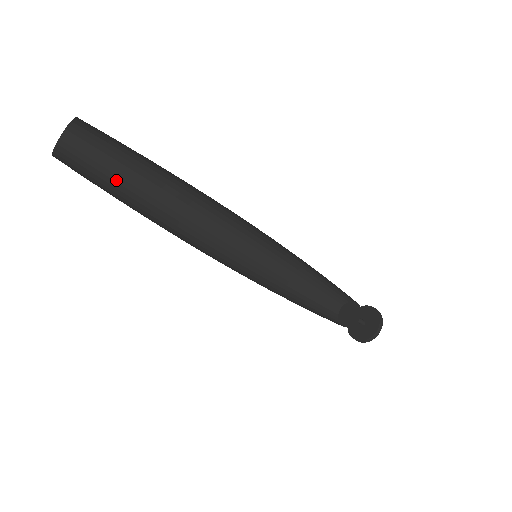
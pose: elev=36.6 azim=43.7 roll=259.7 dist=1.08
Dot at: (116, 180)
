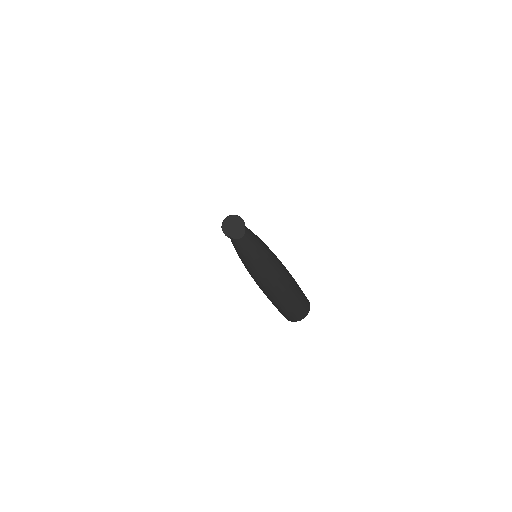
Dot at: occluded
